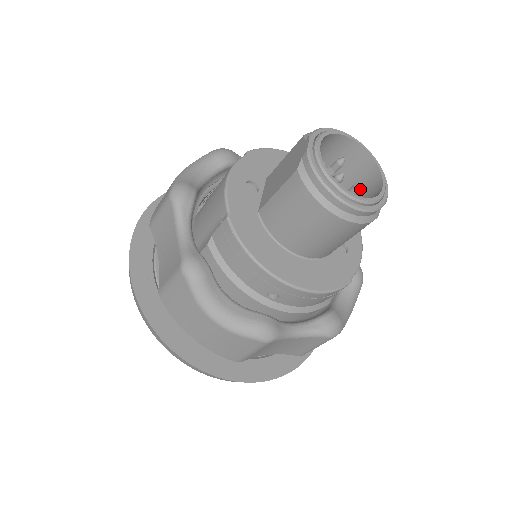
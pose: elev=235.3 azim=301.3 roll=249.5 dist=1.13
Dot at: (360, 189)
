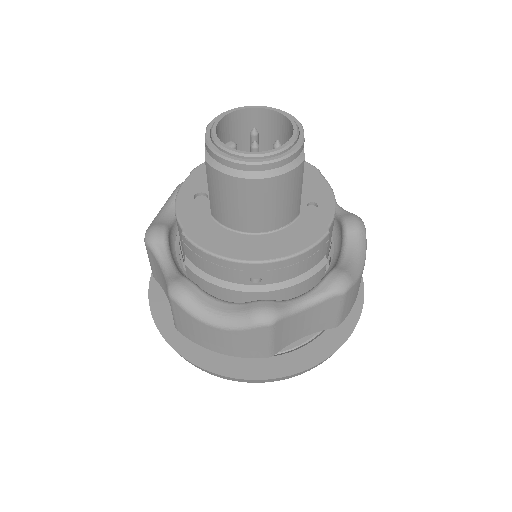
Dot at: (279, 145)
